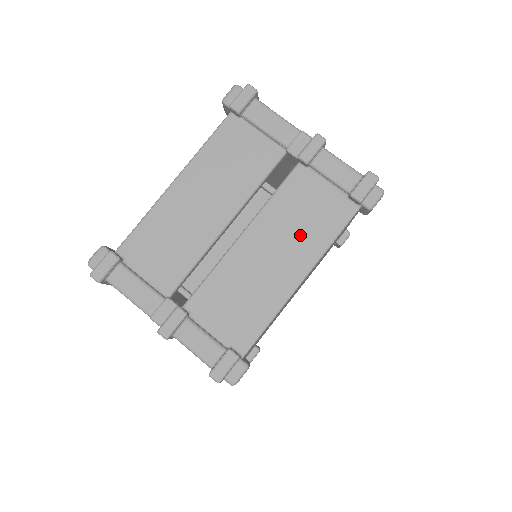
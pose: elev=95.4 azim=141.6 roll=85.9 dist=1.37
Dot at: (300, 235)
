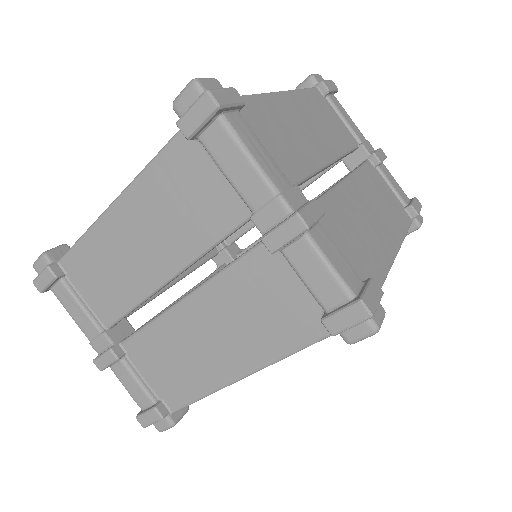
Dot at: (250, 331)
